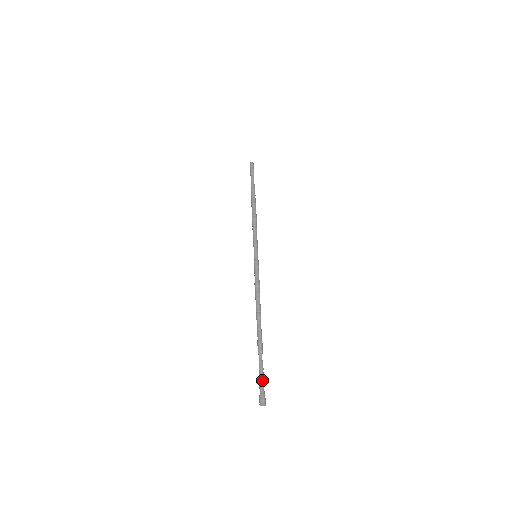
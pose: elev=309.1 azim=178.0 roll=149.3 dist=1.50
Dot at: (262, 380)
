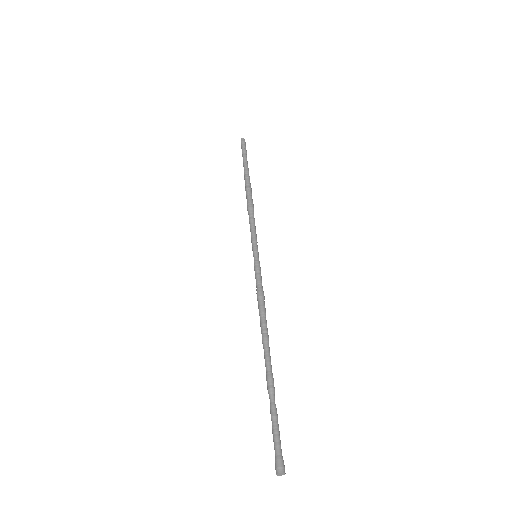
Dot at: (274, 436)
